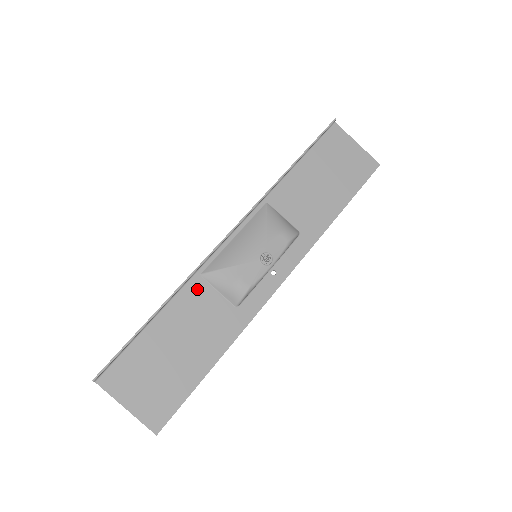
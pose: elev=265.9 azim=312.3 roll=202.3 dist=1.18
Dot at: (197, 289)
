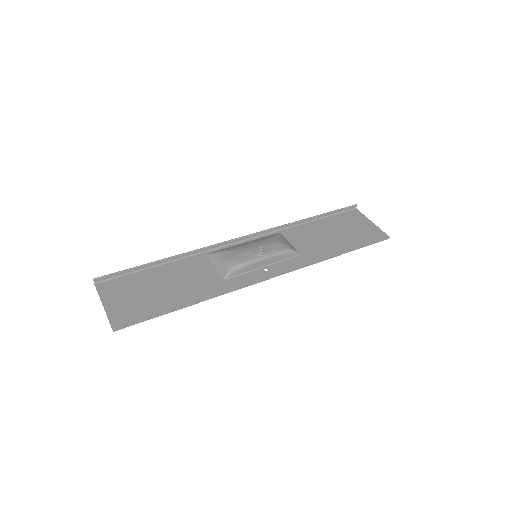
Dot at: (200, 260)
